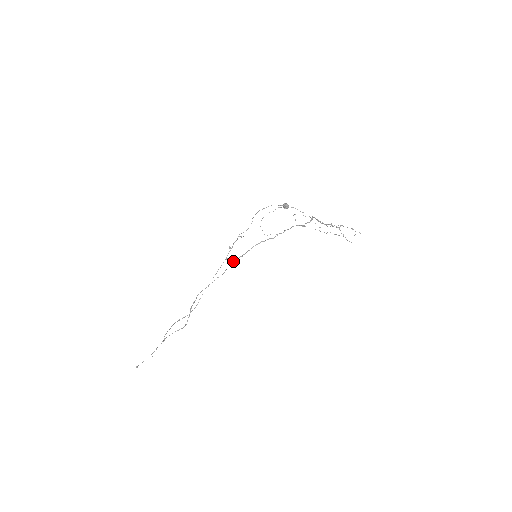
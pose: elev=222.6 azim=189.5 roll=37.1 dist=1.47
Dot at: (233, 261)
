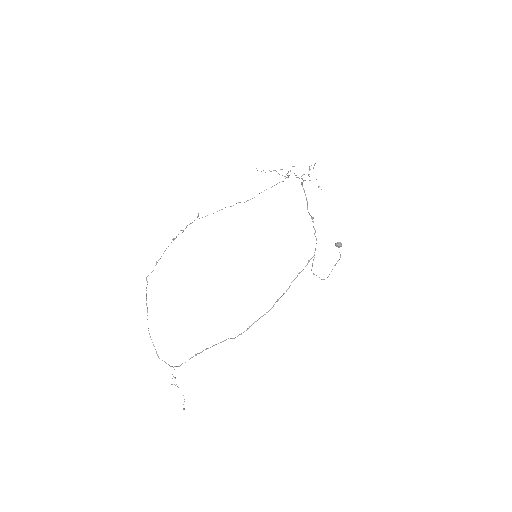
Dot at: occluded
